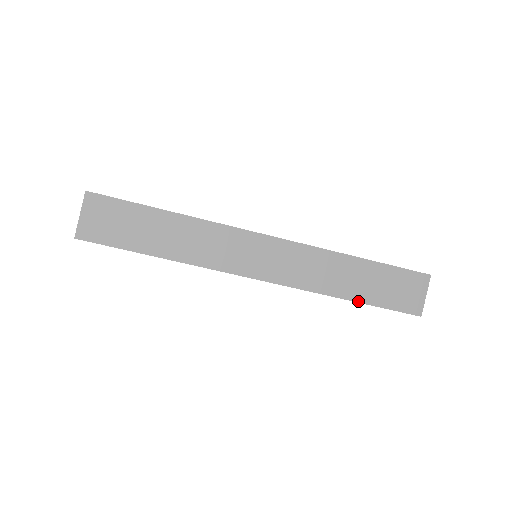
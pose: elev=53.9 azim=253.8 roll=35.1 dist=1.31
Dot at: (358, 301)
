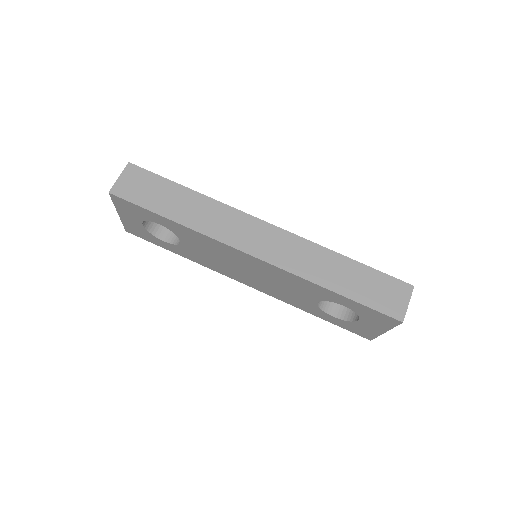
Dot at: (341, 294)
